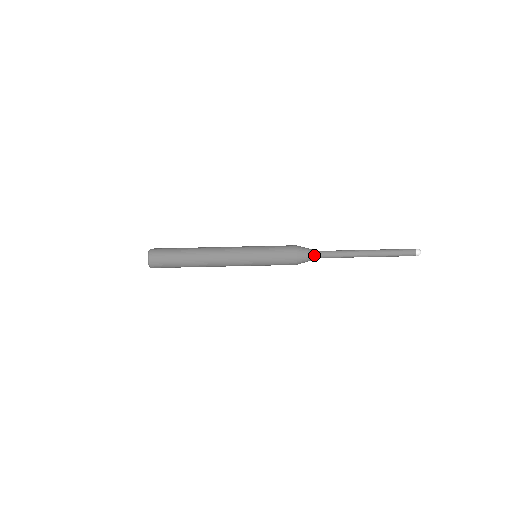
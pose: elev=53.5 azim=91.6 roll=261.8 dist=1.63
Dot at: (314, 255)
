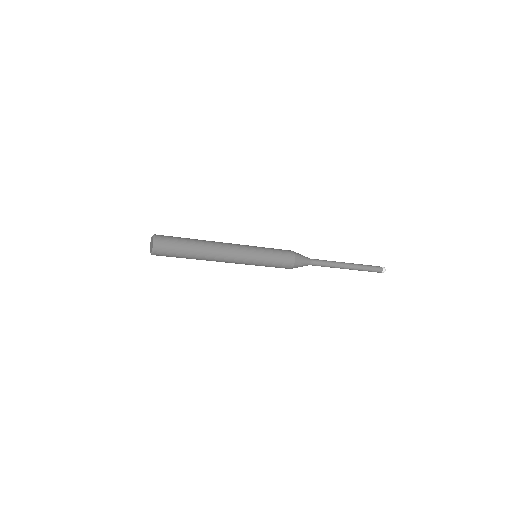
Dot at: (307, 262)
